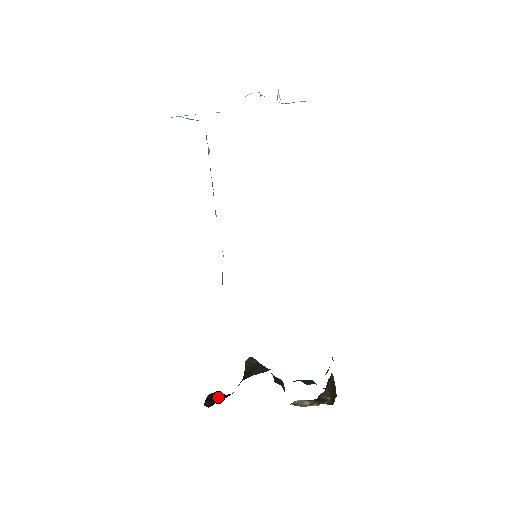
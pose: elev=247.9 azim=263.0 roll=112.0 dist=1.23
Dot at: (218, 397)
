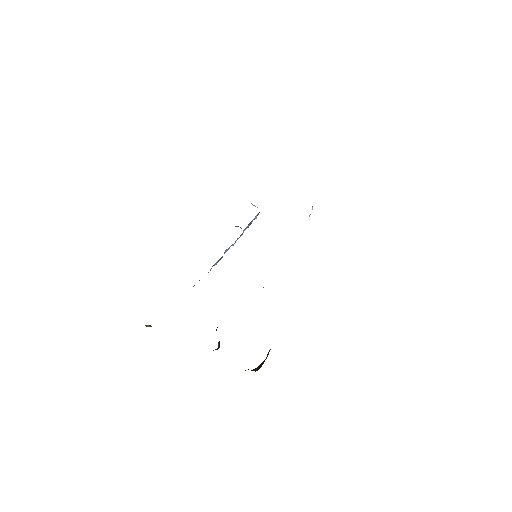
Dot at: occluded
